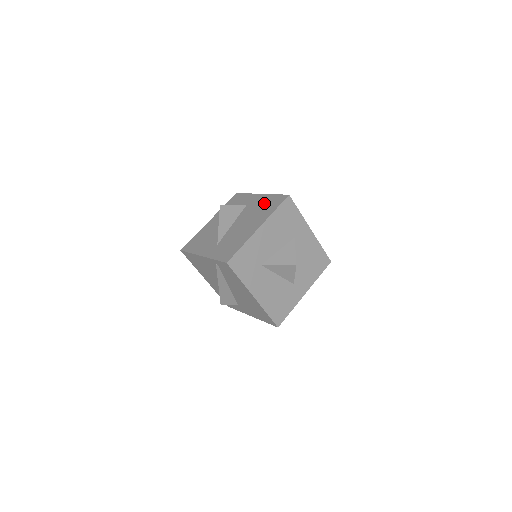
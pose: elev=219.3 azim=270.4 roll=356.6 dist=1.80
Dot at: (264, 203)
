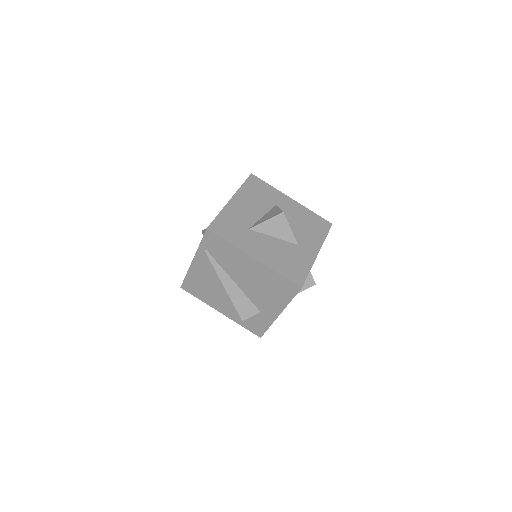
Dot at: occluded
